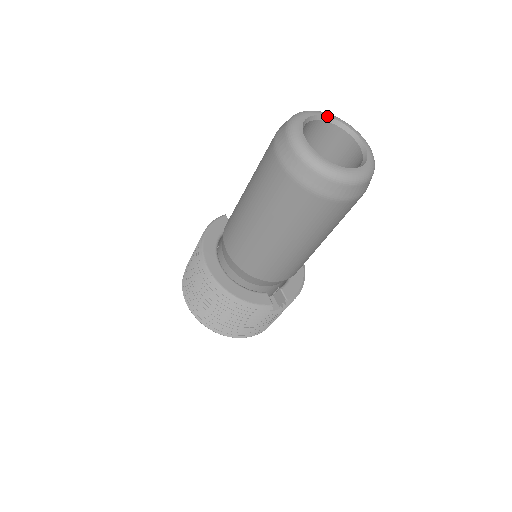
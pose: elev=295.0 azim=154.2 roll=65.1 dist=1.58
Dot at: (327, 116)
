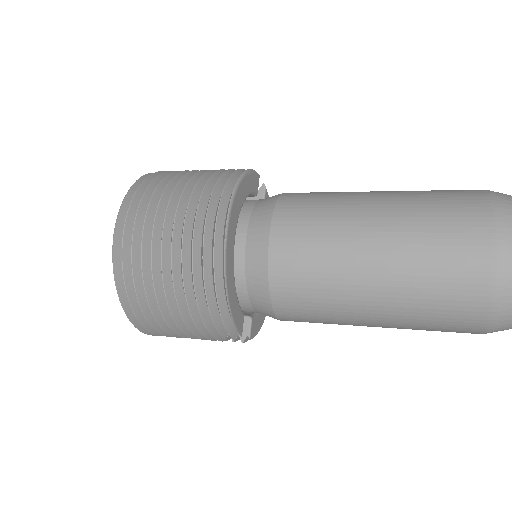
Dot at: out of frame
